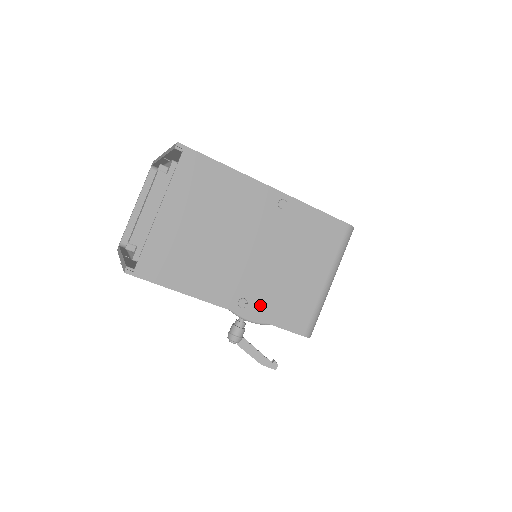
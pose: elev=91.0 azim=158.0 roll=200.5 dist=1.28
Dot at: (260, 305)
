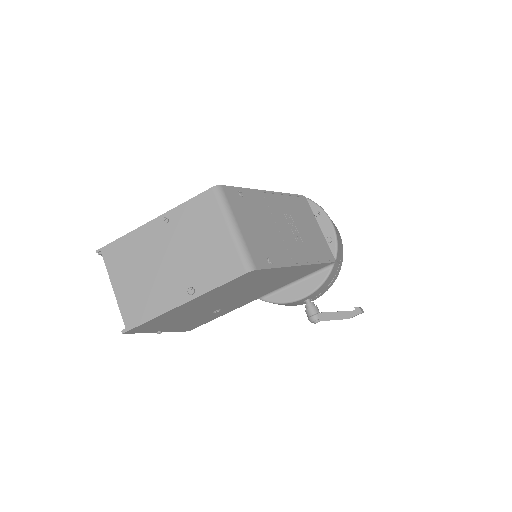
Dot at: (202, 282)
